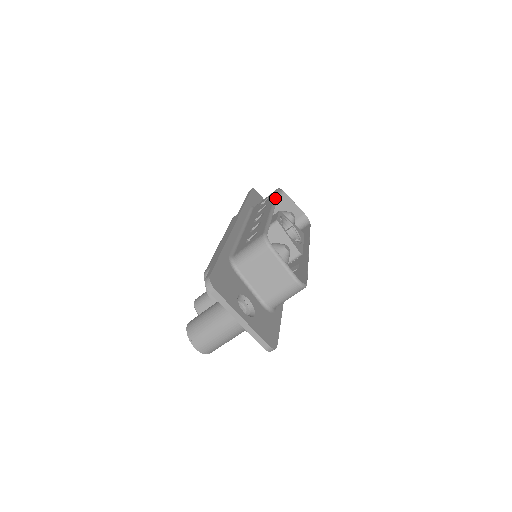
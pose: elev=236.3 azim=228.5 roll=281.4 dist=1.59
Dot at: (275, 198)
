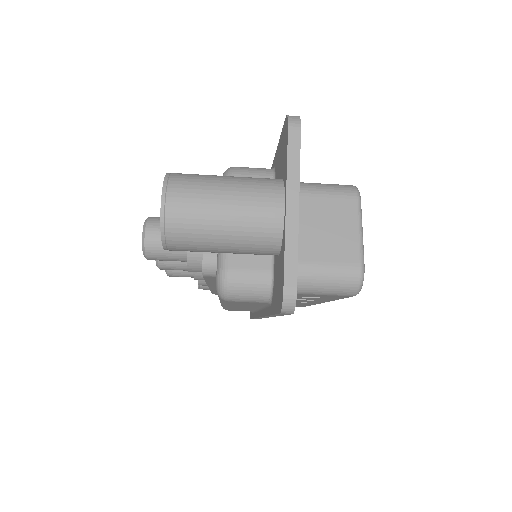
Dot at: occluded
